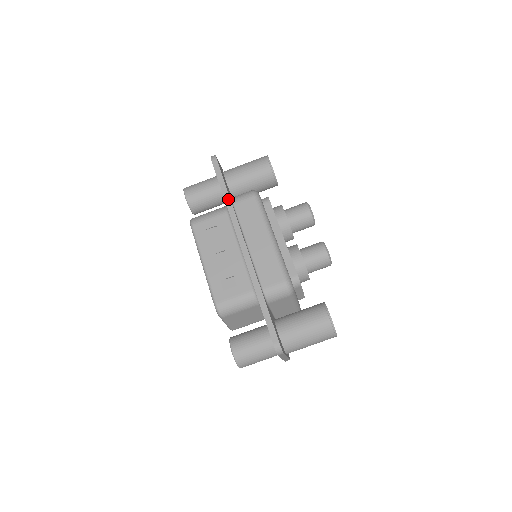
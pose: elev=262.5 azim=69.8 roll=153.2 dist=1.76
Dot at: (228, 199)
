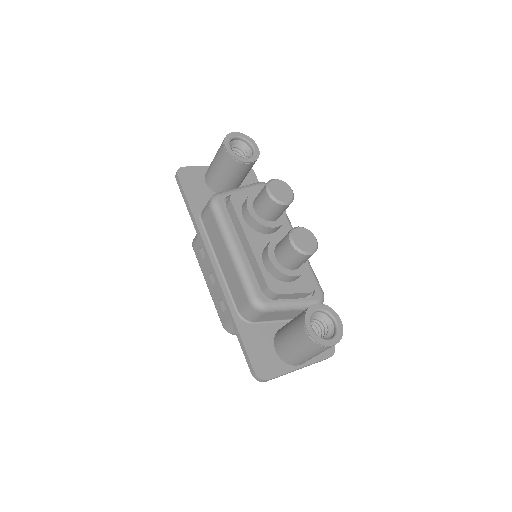
Dot at: (193, 219)
